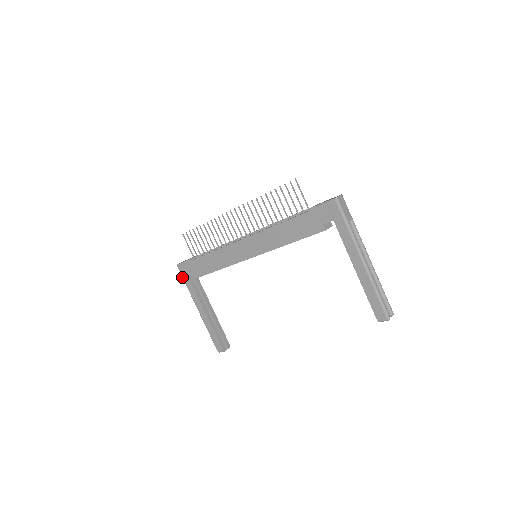
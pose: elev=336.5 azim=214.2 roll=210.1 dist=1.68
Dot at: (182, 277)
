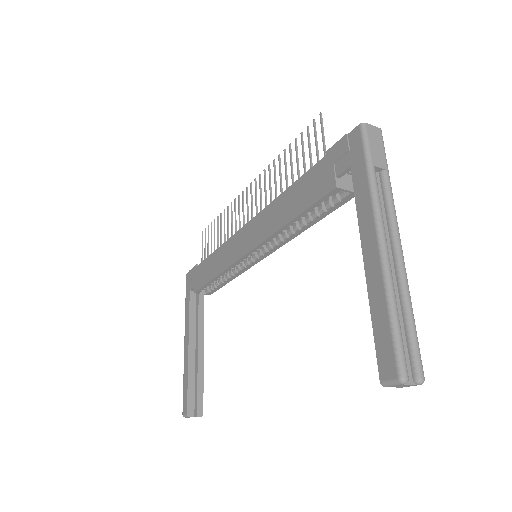
Dot at: occluded
